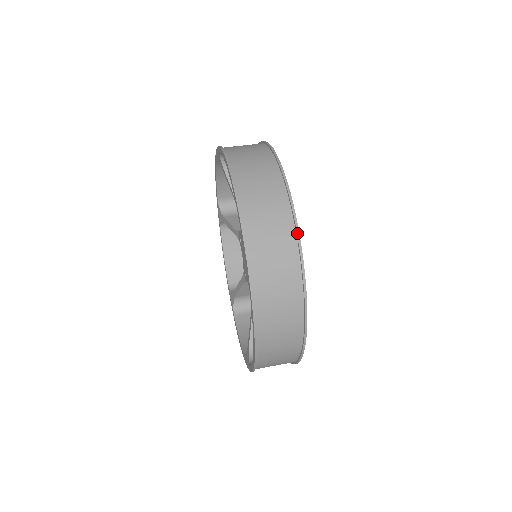
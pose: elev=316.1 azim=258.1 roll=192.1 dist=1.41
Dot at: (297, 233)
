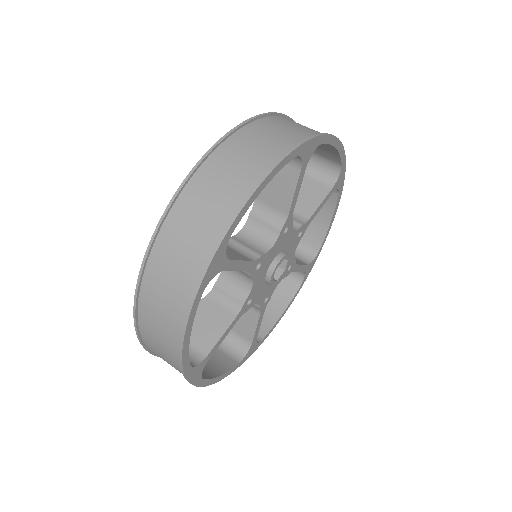
Dot at: (277, 162)
